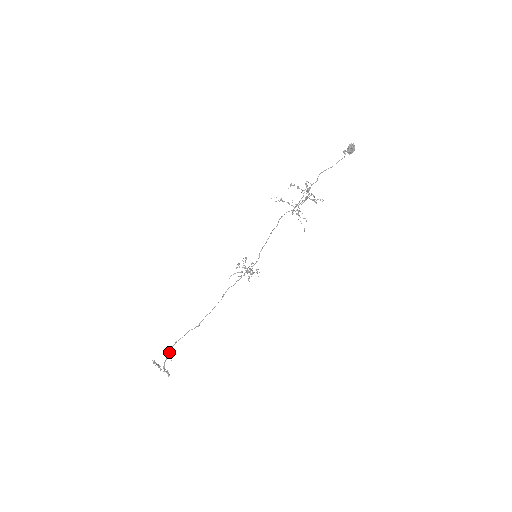
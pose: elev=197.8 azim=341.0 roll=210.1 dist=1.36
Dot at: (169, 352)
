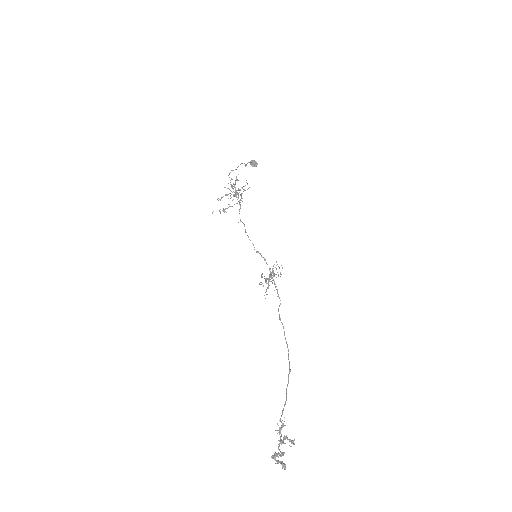
Dot at: (281, 427)
